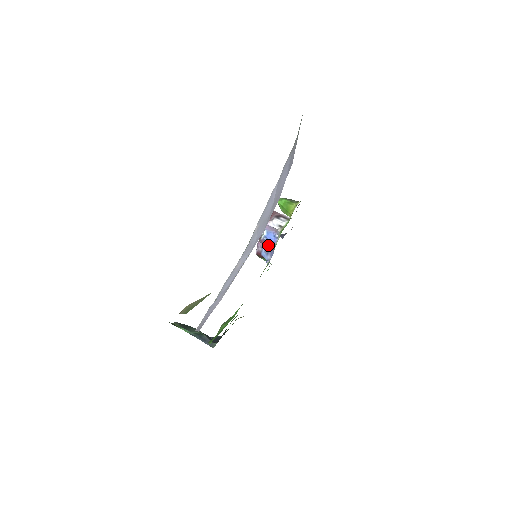
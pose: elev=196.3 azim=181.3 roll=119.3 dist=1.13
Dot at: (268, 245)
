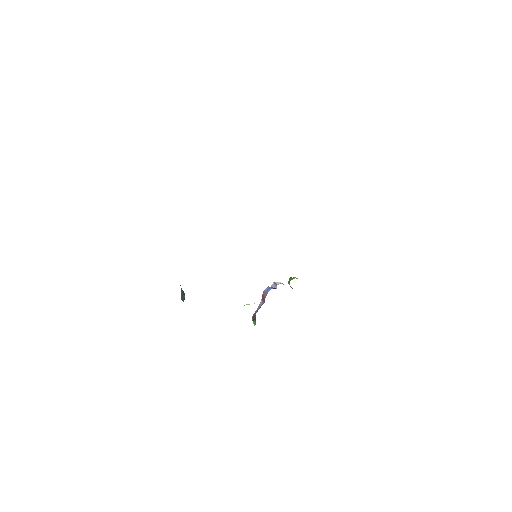
Dot at: (265, 295)
